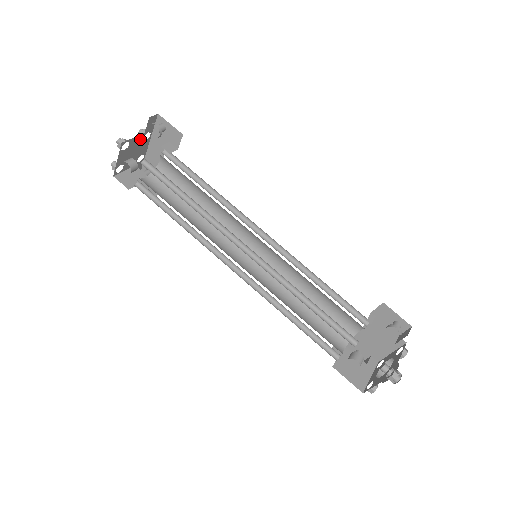
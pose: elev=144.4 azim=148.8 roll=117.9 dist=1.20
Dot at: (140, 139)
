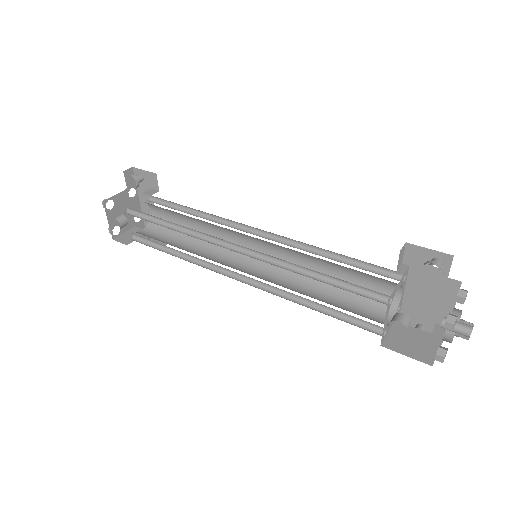
Dot at: (125, 196)
